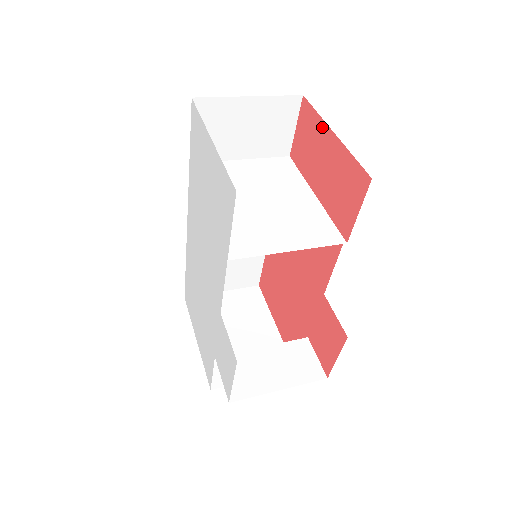
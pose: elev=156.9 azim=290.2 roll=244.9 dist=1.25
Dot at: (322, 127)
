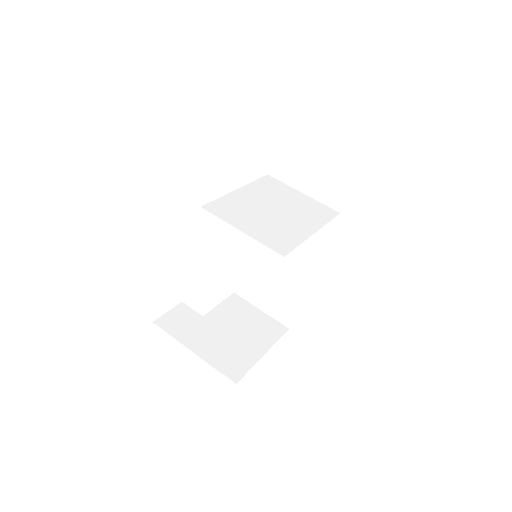
Dot at: occluded
